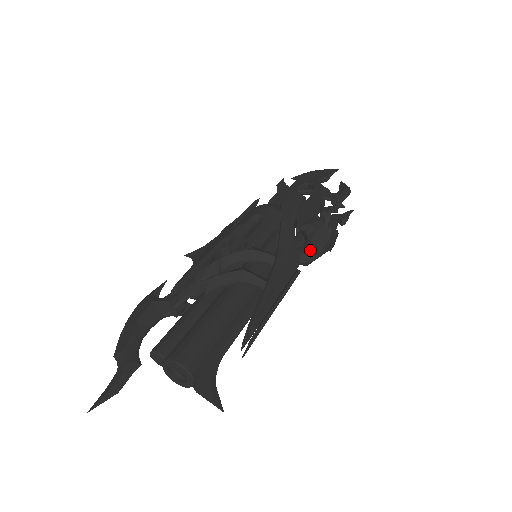
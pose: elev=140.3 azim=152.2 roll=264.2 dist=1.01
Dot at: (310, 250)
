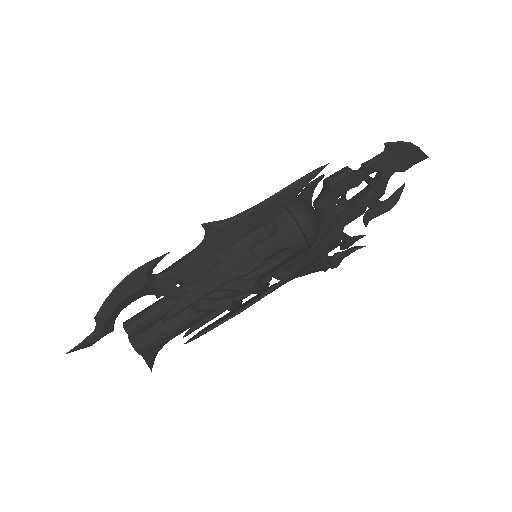
Dot at: (292, 279)
